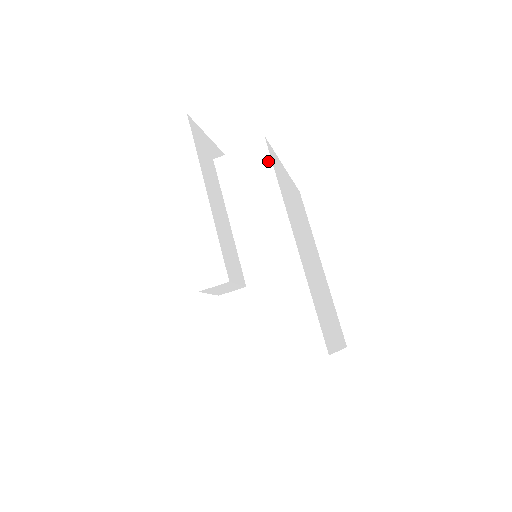
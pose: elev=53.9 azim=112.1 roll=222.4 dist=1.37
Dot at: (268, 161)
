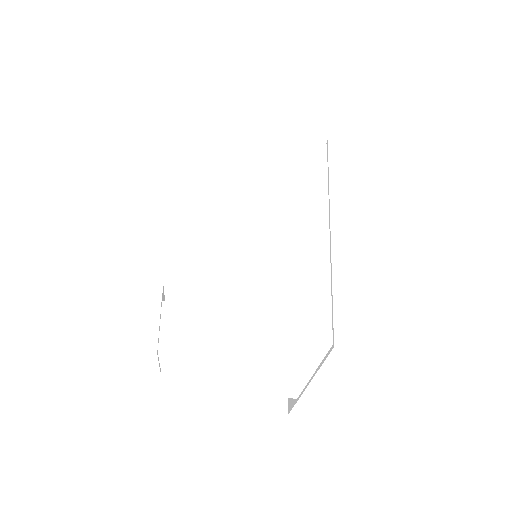
Dot at: (327, 160)
